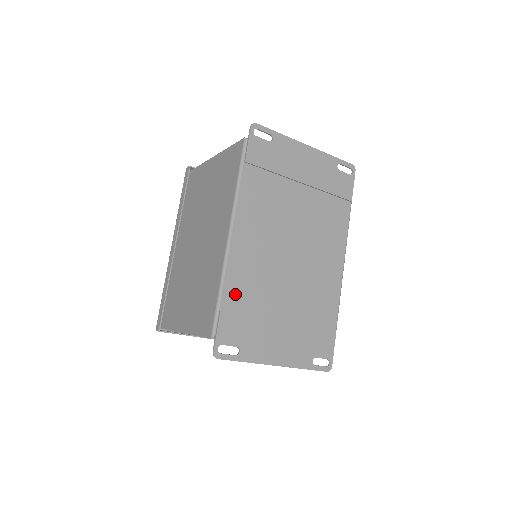
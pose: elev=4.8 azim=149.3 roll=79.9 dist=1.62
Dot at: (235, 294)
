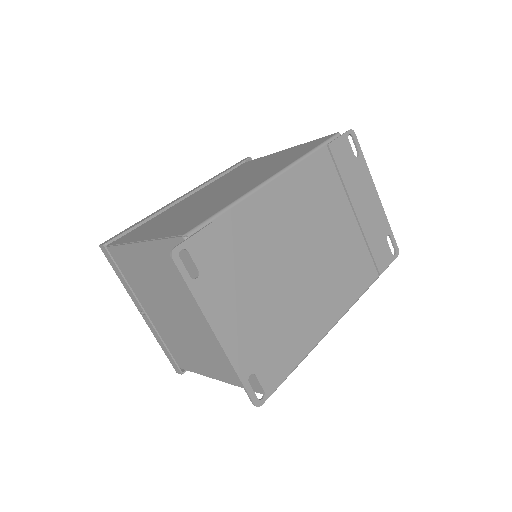
Dot at: (237, 225)
